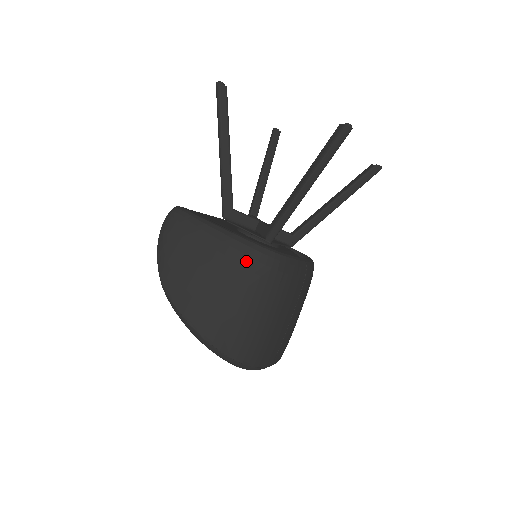
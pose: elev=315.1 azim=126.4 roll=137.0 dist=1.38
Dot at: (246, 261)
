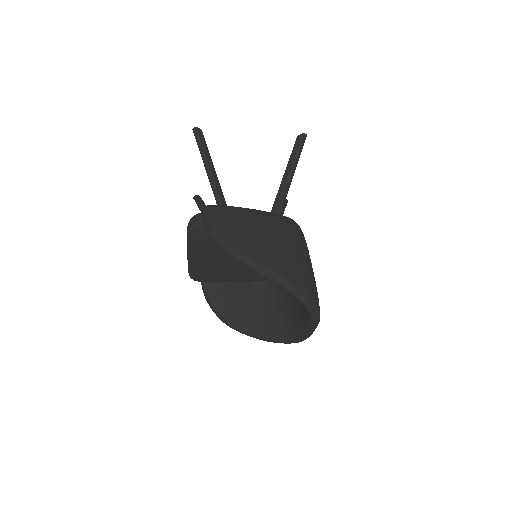
Dot at: (286, 224)
